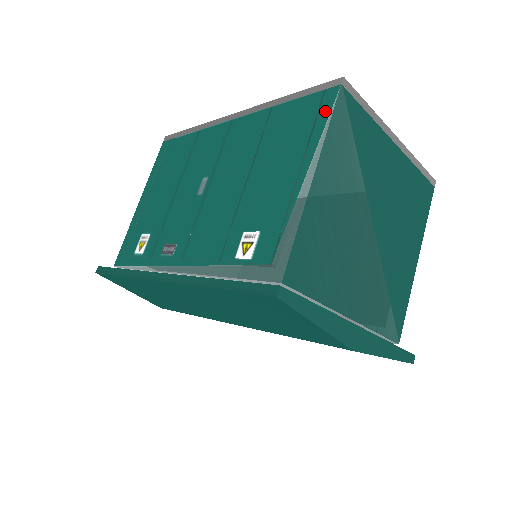
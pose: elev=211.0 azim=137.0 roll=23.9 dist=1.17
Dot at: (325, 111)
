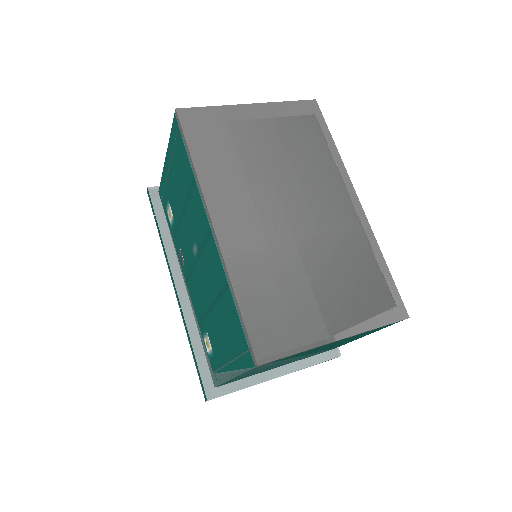
Dot at: (245, 362)
